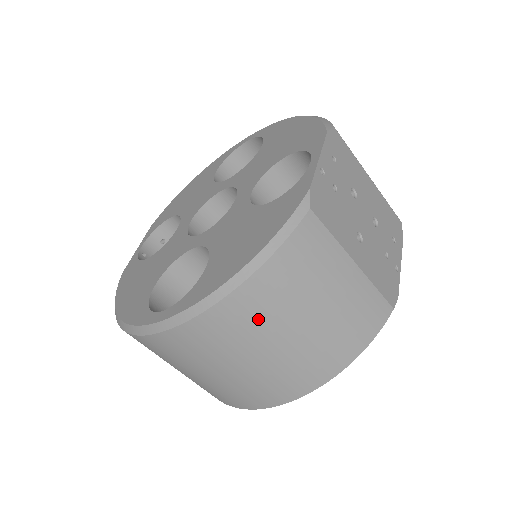
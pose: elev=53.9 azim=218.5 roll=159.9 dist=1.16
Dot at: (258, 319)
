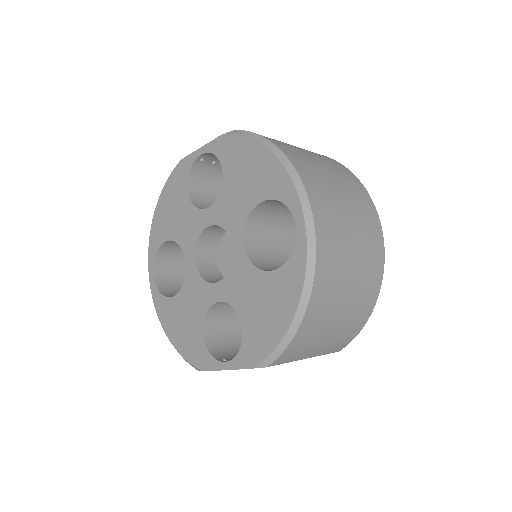
Dot at: occluded
